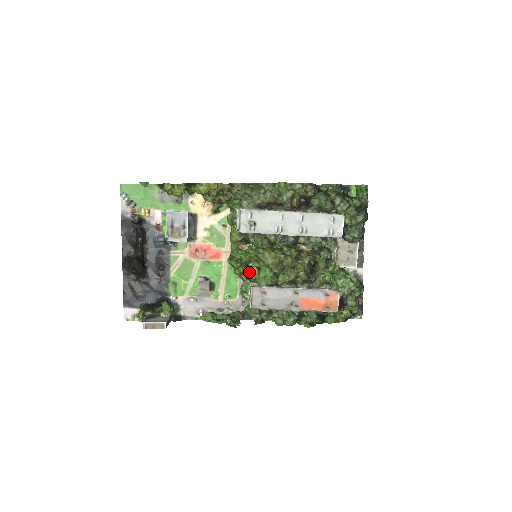
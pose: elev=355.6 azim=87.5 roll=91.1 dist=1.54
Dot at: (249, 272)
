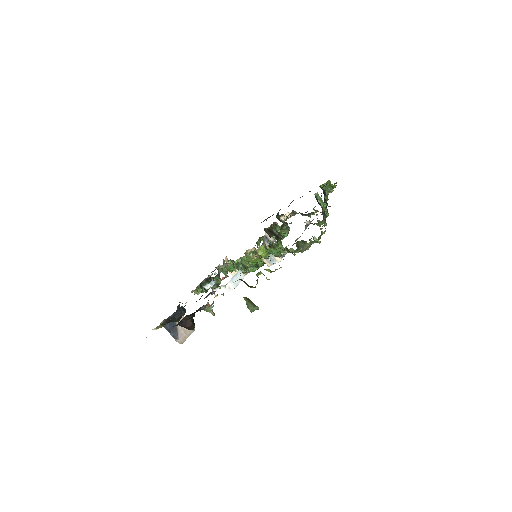
Dot at: (251, 271)
